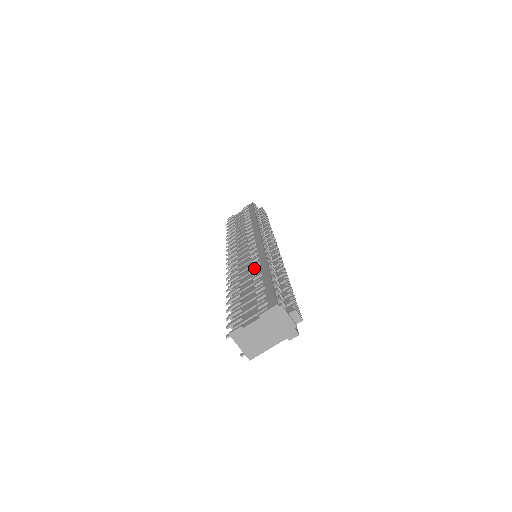
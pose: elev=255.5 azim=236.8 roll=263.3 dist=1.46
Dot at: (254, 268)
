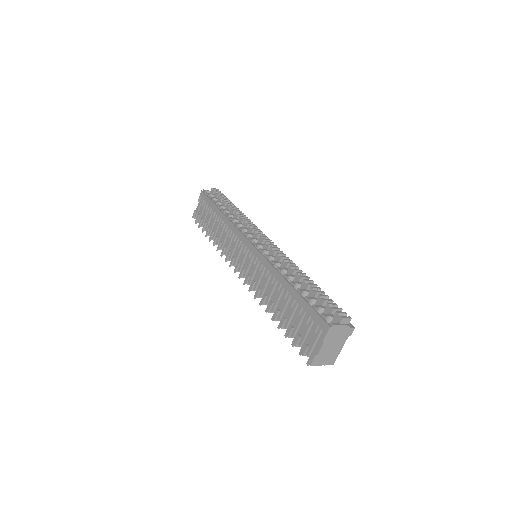
Dot at: (274, 283)
